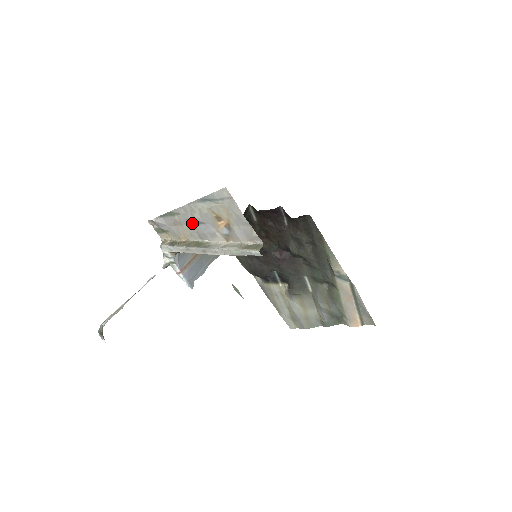
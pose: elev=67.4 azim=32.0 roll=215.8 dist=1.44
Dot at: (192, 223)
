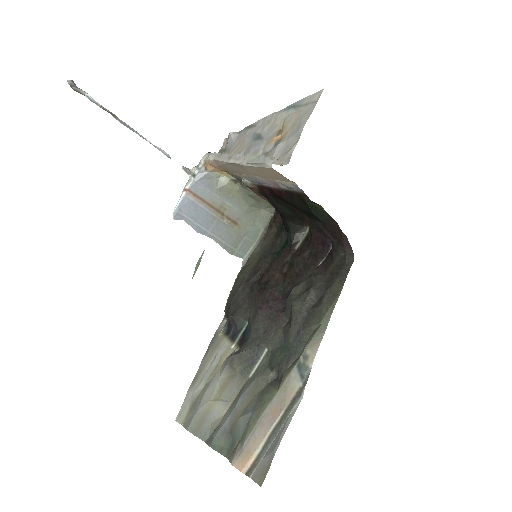
Dot at: (254, 138)
